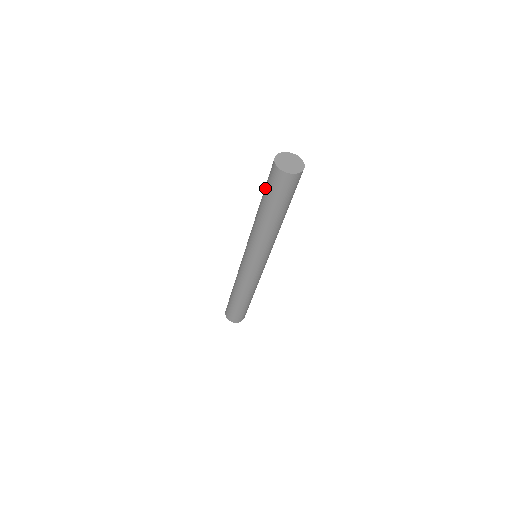
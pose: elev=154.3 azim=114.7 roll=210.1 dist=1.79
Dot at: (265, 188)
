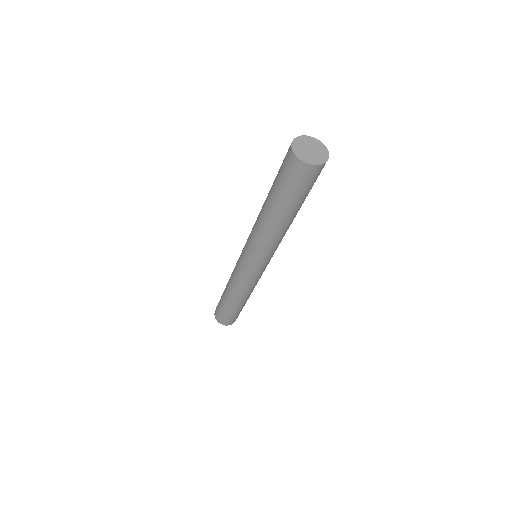
Dot at: (278, 186)
